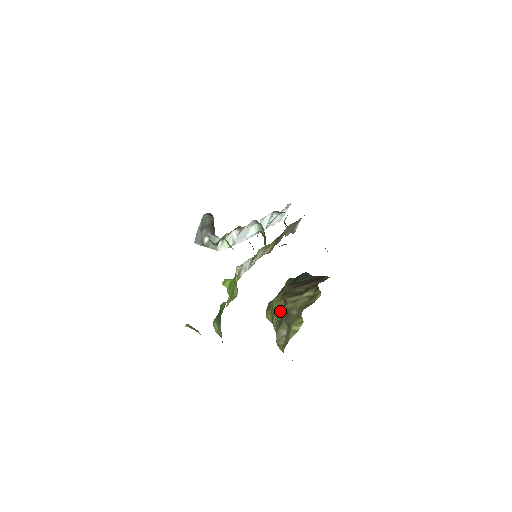
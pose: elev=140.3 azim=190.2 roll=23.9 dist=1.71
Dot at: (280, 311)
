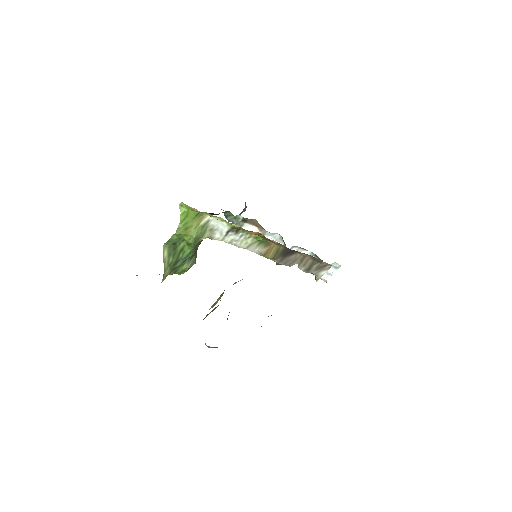
Dot at: occluded
